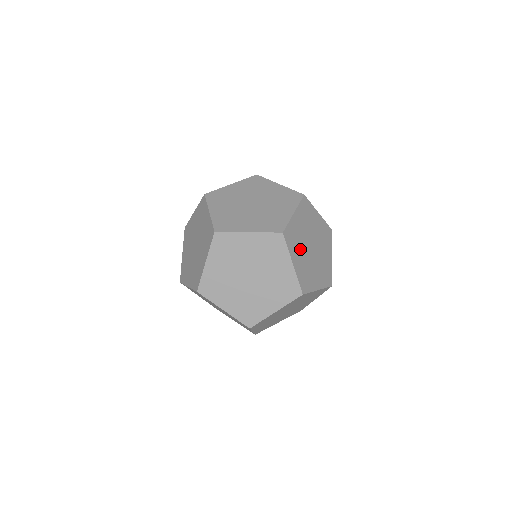
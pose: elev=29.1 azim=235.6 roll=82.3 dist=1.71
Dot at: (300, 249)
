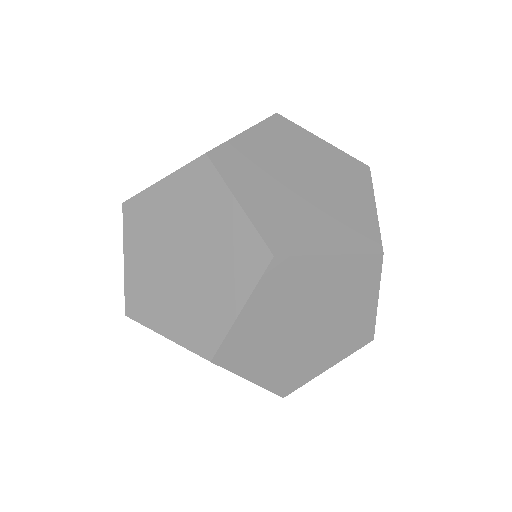
Dot at: (269, 350)
